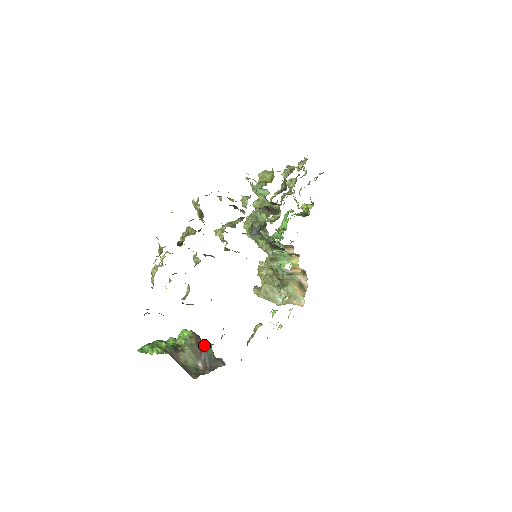
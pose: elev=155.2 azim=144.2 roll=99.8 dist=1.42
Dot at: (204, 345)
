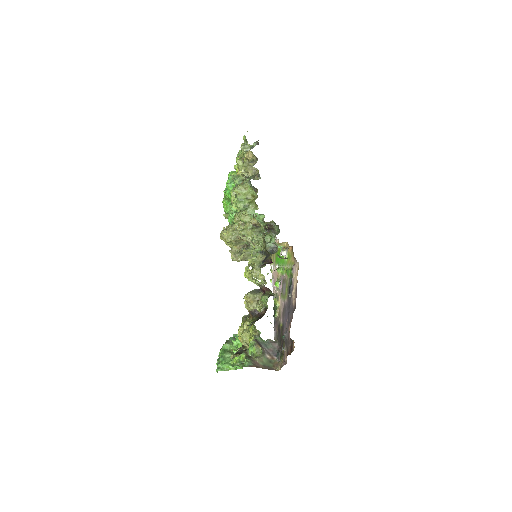
Dot at: occluded
